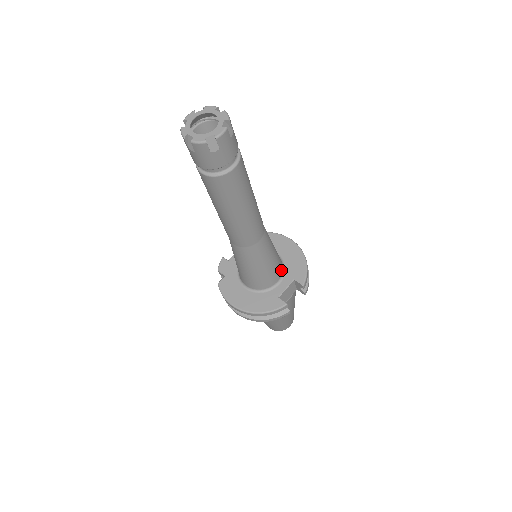
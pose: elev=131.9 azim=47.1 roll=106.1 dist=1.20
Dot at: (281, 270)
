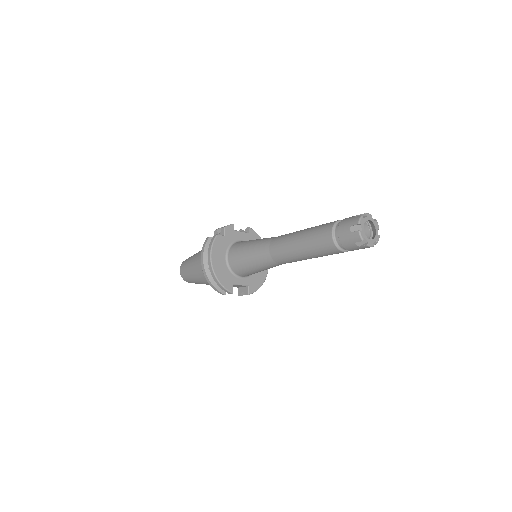
Dot at: occluded
